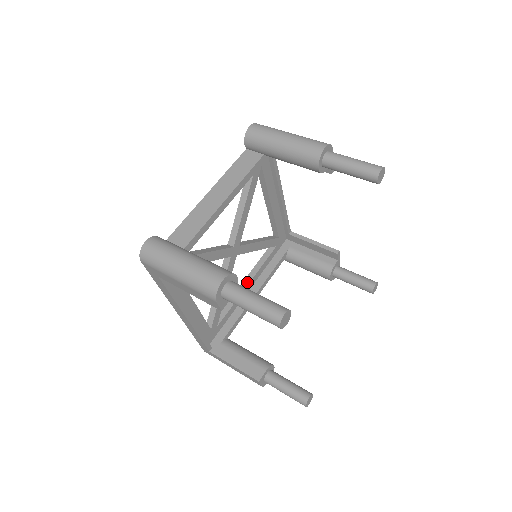
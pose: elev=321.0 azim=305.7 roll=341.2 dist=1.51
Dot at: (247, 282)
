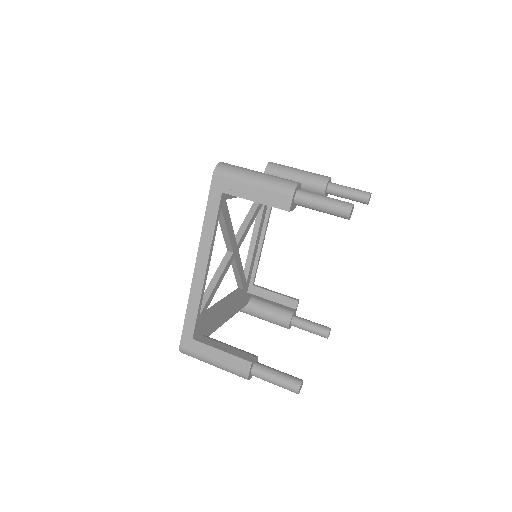
Dot at: (223, 302)
